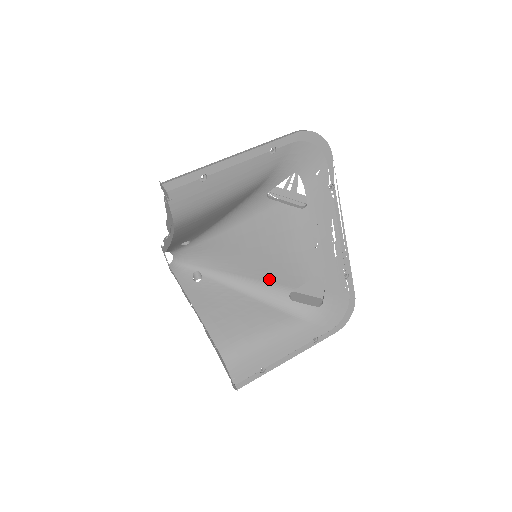
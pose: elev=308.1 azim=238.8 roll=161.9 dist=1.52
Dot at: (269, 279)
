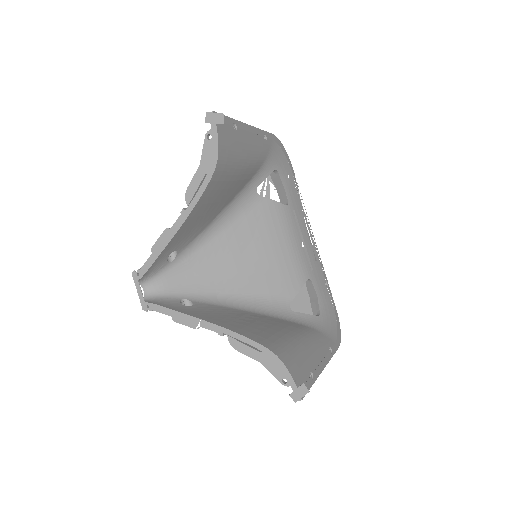
Dot at: (267, 290)
